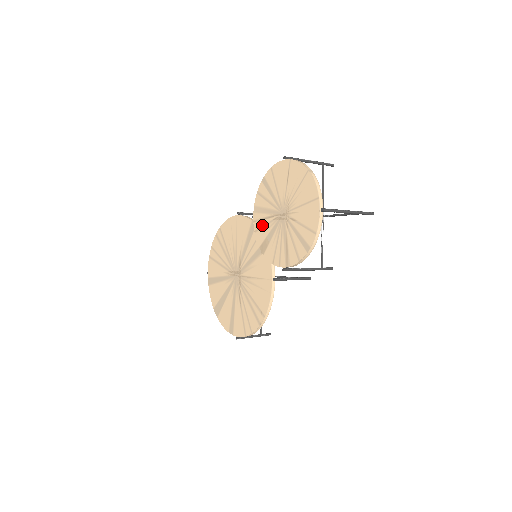
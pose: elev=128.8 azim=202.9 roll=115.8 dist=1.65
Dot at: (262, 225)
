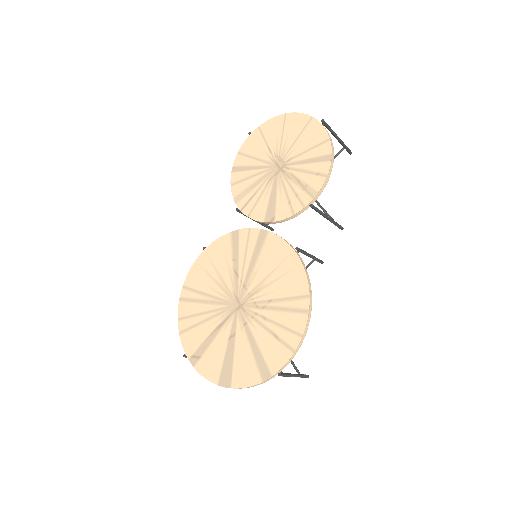
Dot at: (255, 201)
